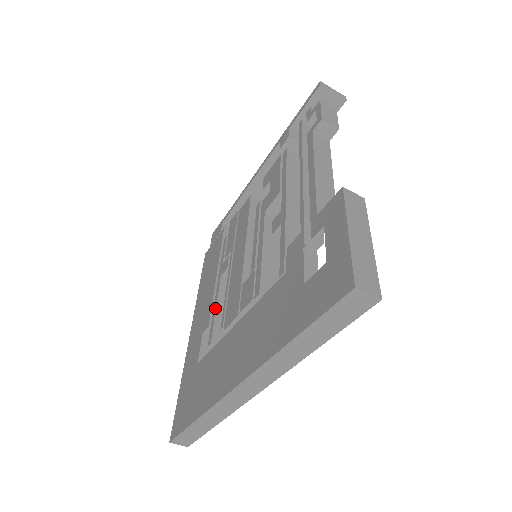
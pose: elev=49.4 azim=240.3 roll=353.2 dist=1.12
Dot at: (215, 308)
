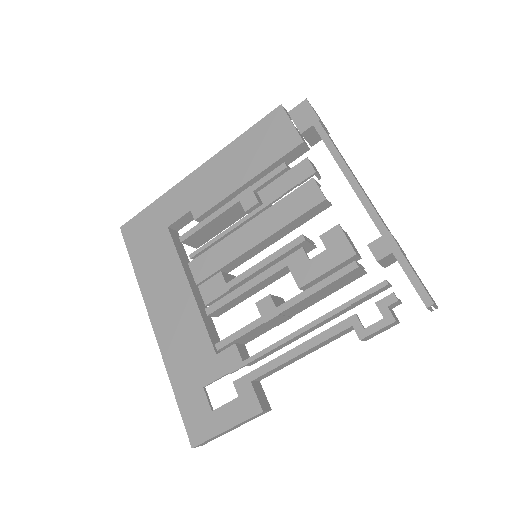
Dot at: (209, 221)
